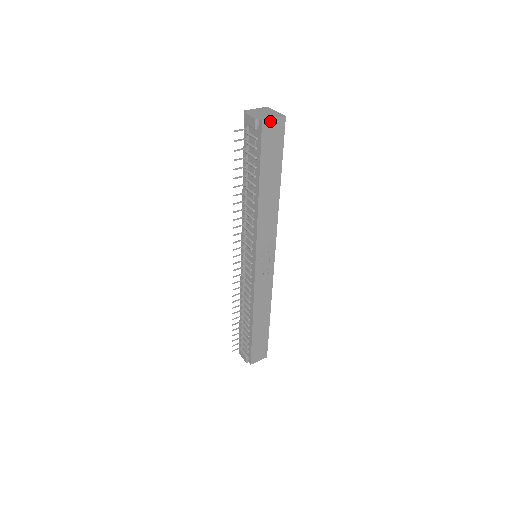
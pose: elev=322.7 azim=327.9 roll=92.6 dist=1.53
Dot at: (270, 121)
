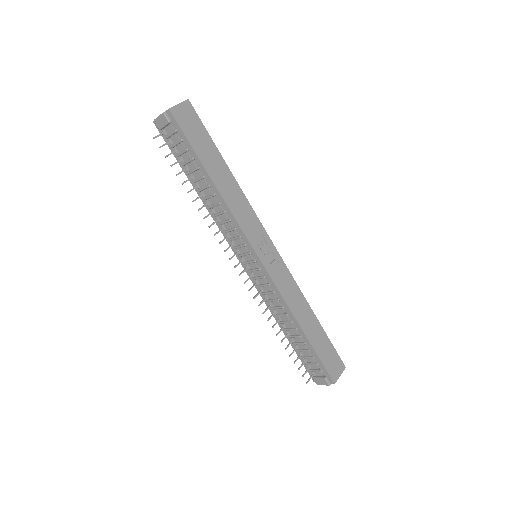
Dot at: (177, 107)
